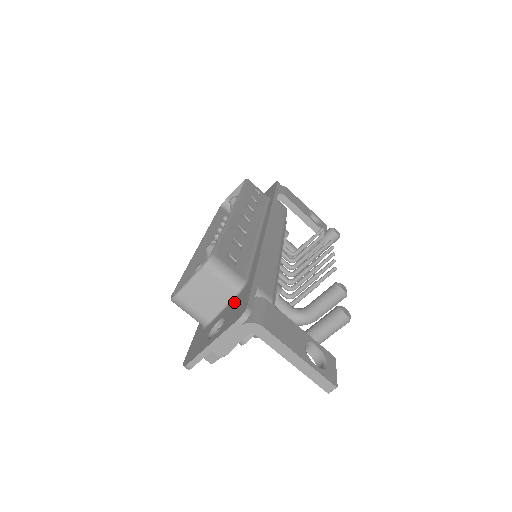
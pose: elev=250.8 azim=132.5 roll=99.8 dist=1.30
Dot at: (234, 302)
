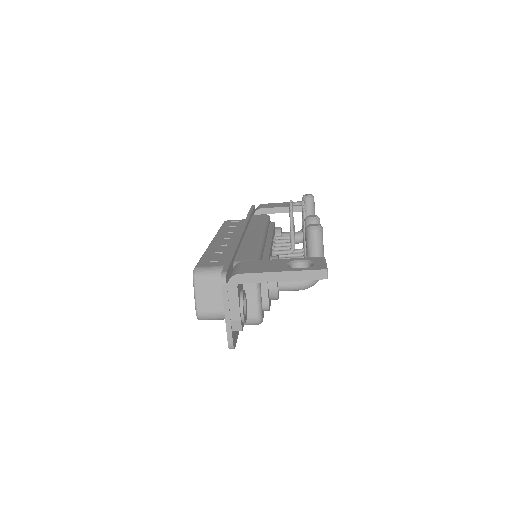
Dot at: occluded
